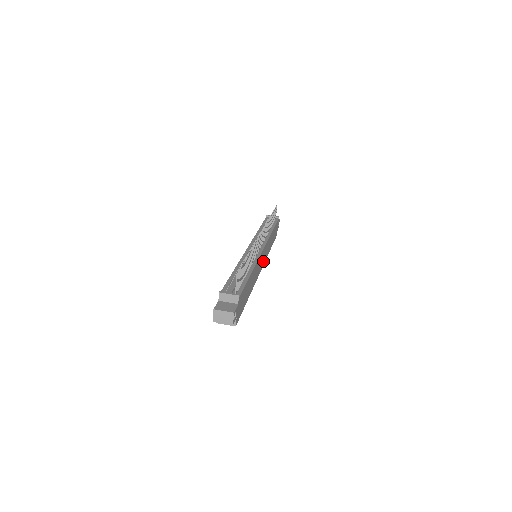
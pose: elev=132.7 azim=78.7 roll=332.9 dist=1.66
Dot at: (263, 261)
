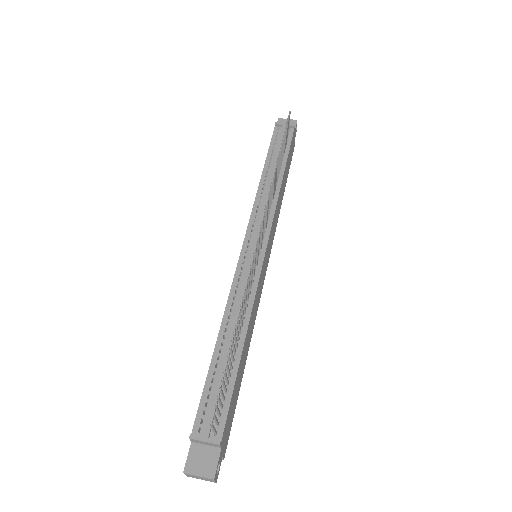
Dot at: (269, 253)
